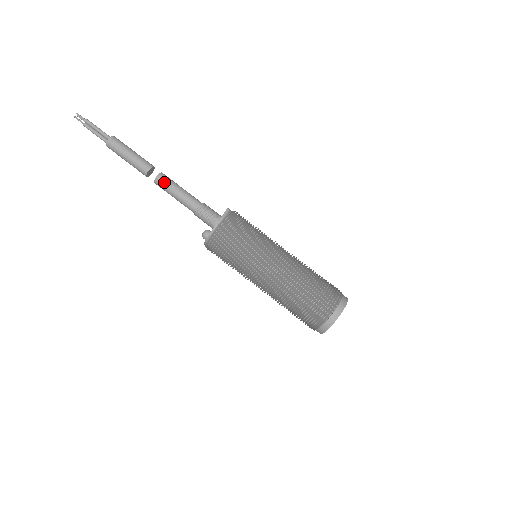
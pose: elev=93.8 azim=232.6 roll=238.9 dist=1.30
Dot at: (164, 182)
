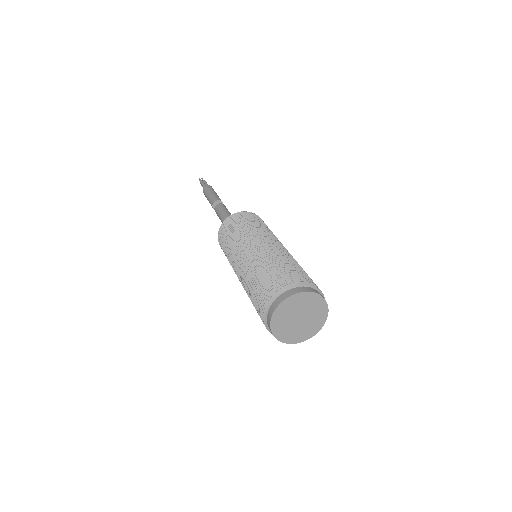
Dot at: (225, 207)
